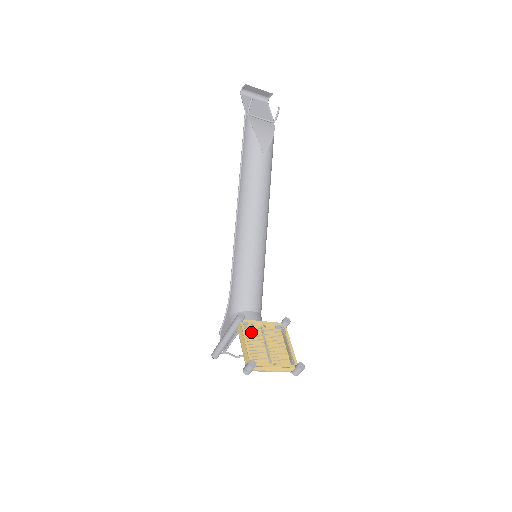
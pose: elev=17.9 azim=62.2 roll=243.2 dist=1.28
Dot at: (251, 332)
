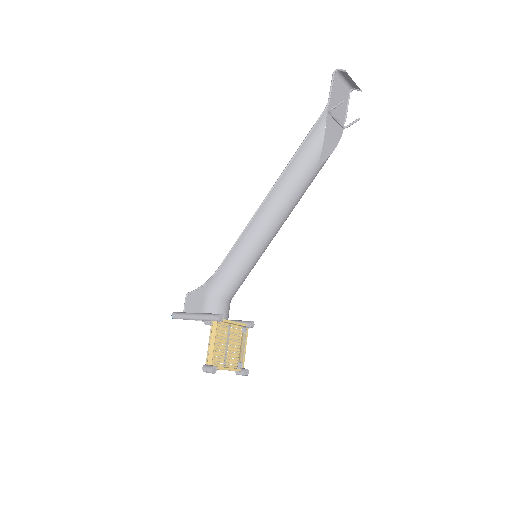
Dot at: (221, 329)
